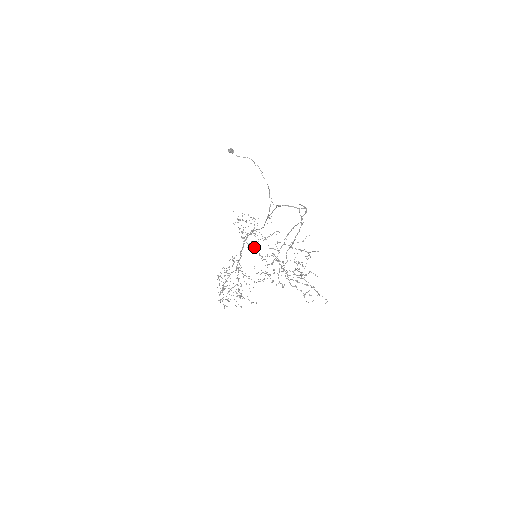
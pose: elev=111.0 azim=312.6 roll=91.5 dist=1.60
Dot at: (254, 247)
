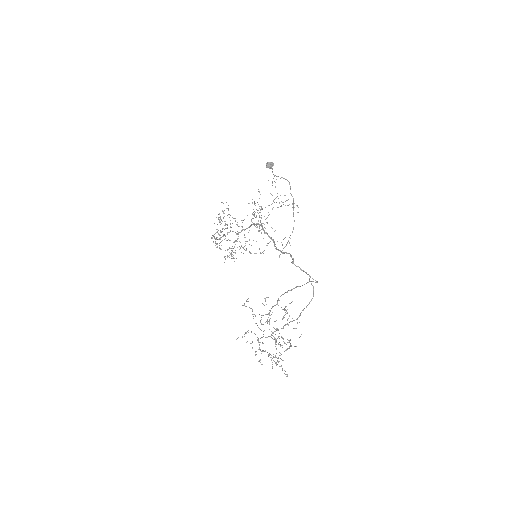
Dot at: occluded
